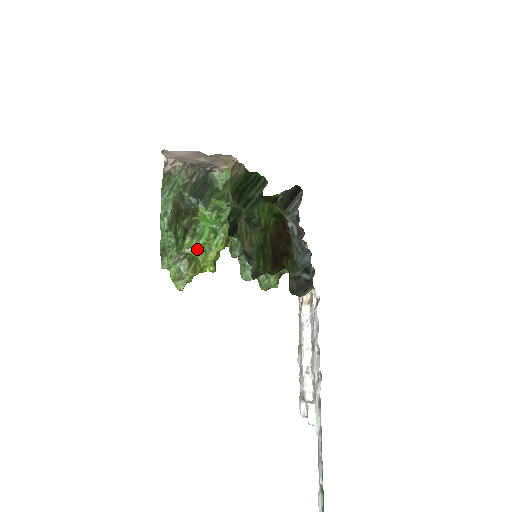
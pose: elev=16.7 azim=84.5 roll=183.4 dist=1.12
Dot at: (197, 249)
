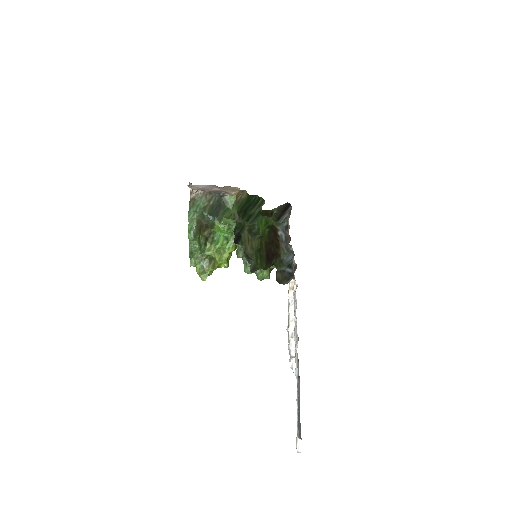
Dot at: (215, 252)
